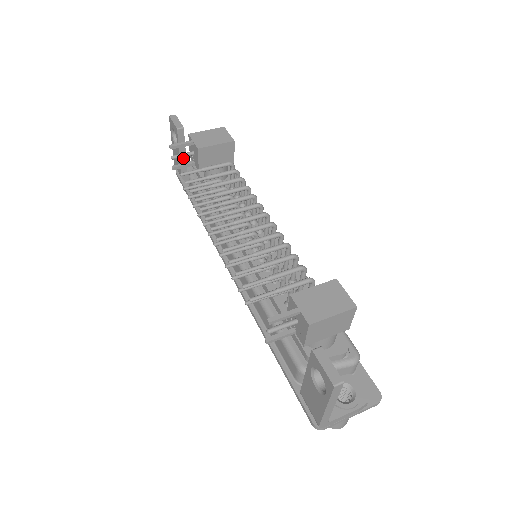
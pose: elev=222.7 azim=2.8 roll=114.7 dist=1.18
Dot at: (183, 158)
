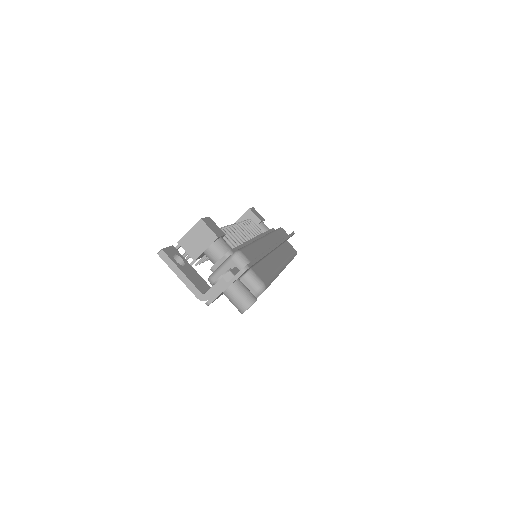
Dot at: occluded
